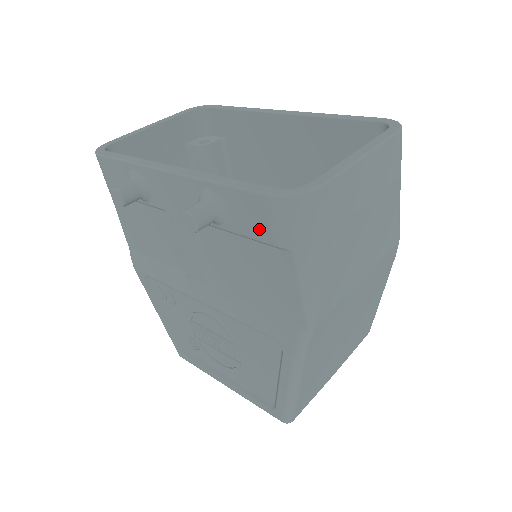
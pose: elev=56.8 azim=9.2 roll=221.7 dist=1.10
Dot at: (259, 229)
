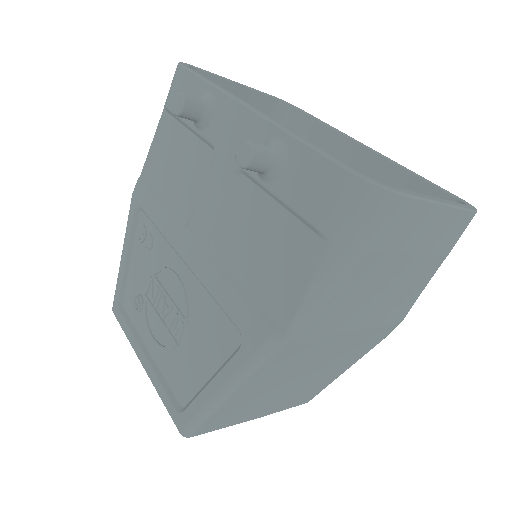
Dot at: (309, 202)
